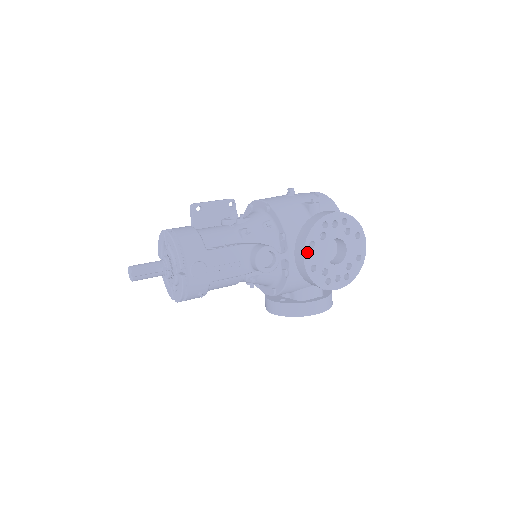
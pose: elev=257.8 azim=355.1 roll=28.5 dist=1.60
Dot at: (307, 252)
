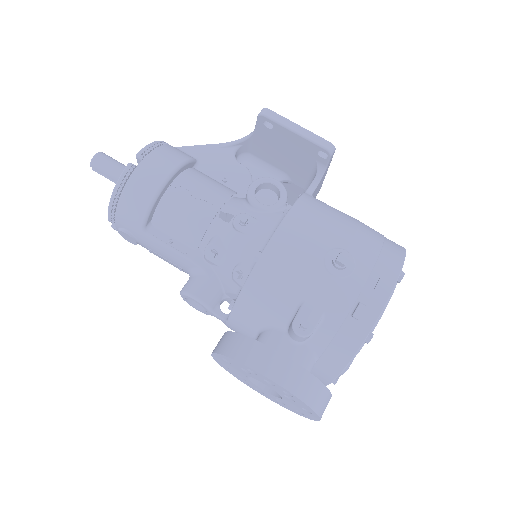
Dot at: (218, 356)
